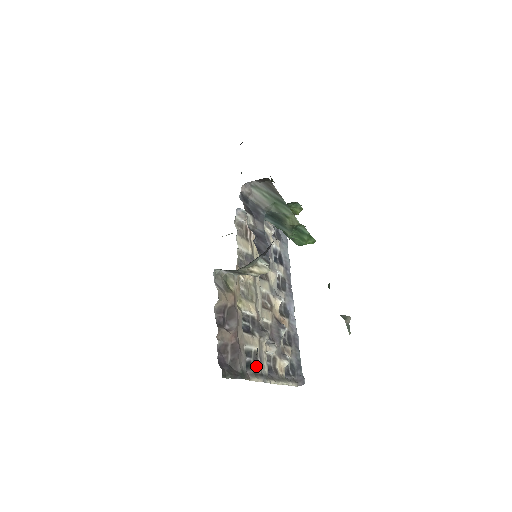
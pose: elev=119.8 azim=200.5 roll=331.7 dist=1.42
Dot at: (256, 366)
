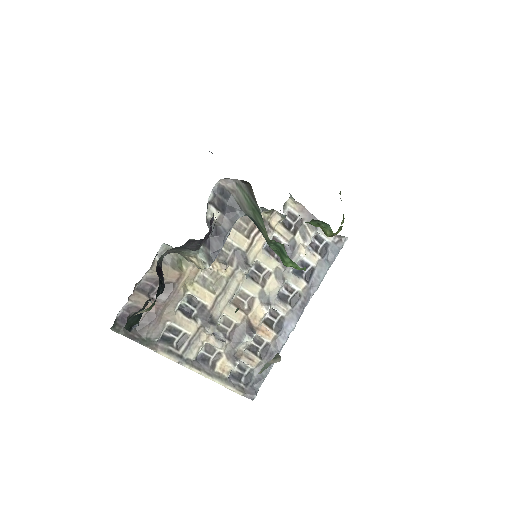
Dot at: (179, 346)
